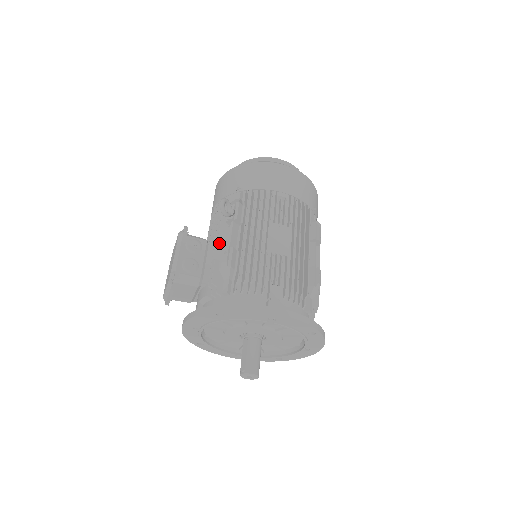
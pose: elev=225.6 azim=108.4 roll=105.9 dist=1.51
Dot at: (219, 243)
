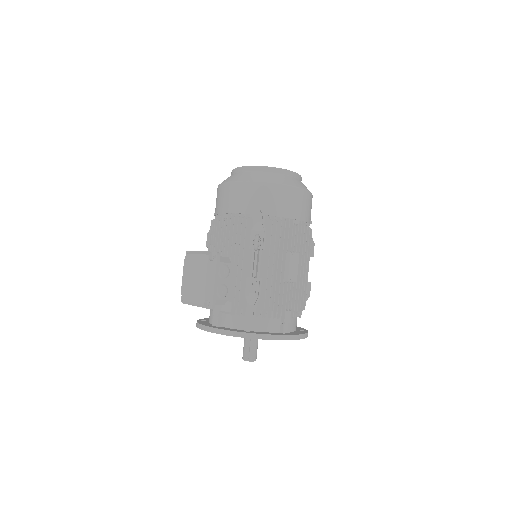
Dot at: (243, 267)
